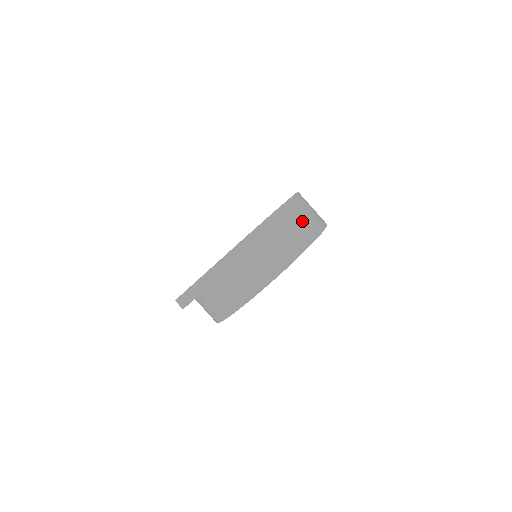
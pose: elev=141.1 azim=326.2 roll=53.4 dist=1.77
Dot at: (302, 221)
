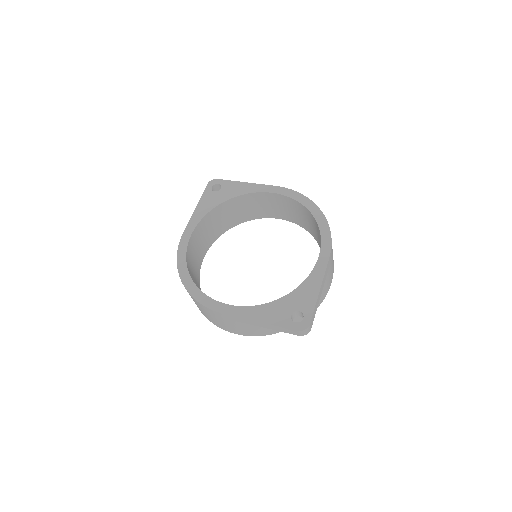
Dot at: occluded
